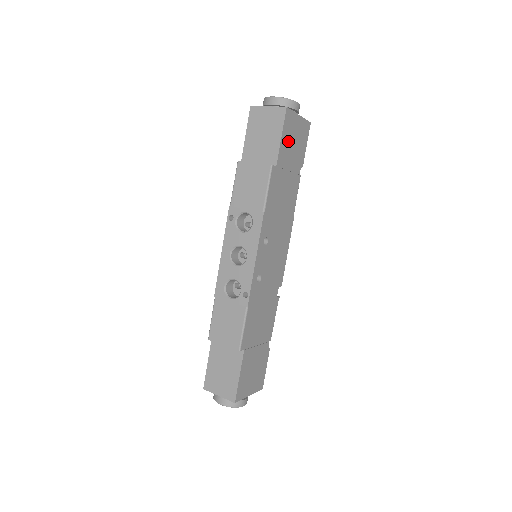
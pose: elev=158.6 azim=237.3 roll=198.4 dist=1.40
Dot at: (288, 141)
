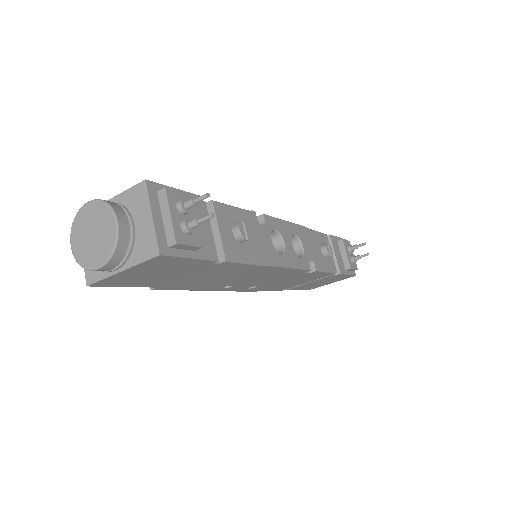
Dot at: (144, 279)
